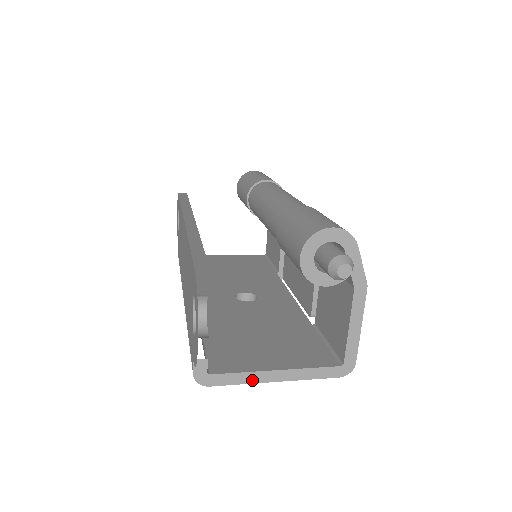
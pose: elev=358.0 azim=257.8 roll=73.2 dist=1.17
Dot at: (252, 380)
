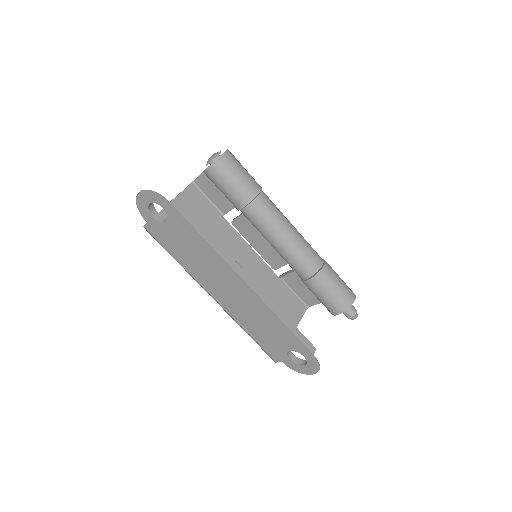
Dot at: occluded
